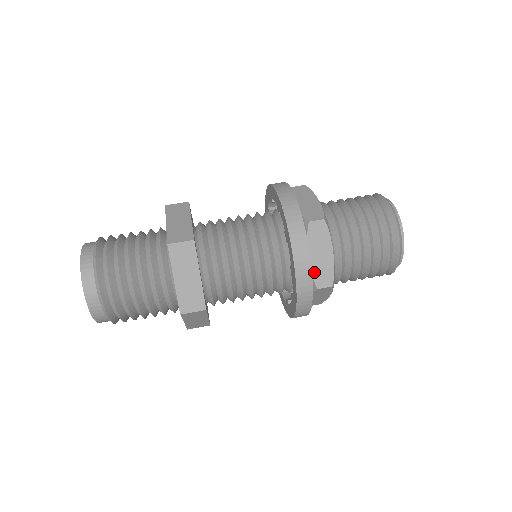
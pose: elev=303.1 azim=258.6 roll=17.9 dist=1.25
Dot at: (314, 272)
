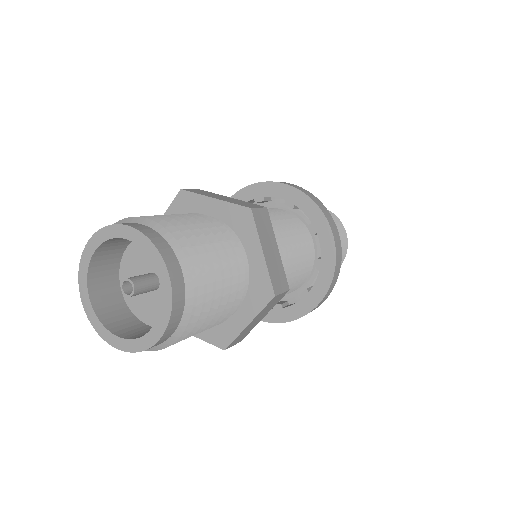
Dot at: occluded
